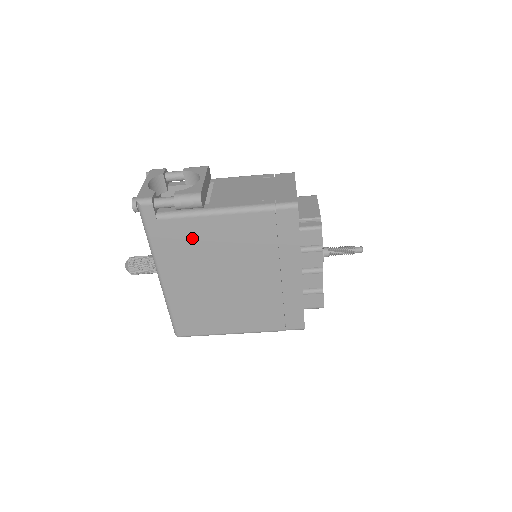
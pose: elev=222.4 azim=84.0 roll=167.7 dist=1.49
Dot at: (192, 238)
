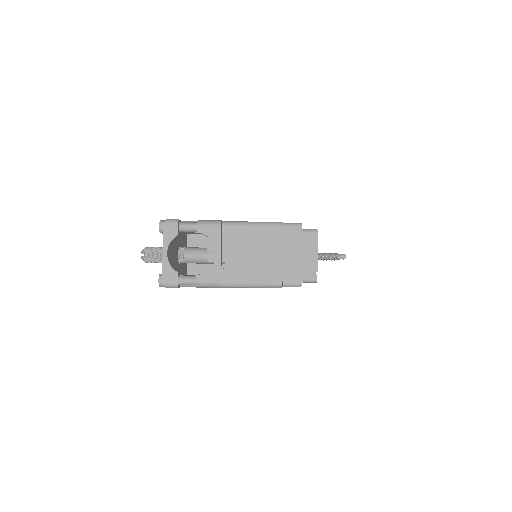
Dot at: occluded
